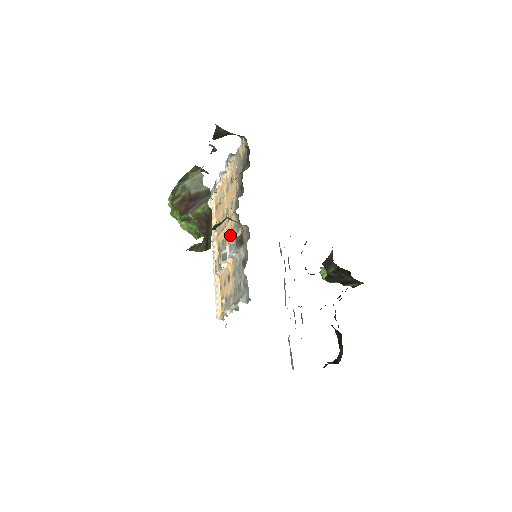
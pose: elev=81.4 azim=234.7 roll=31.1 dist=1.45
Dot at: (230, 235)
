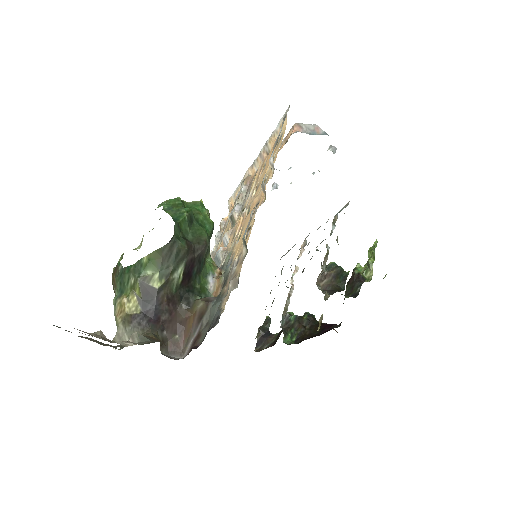
Dot at: (233, 234)
